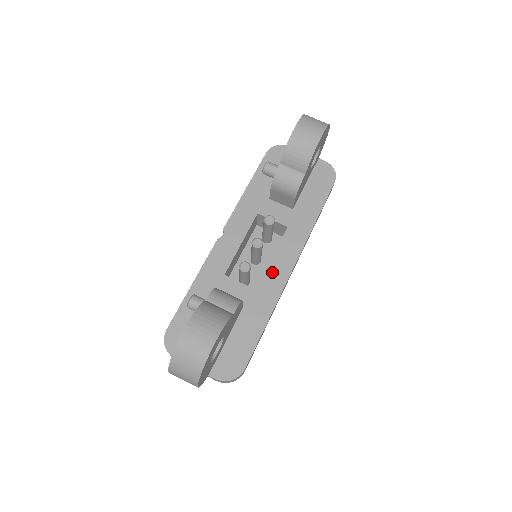
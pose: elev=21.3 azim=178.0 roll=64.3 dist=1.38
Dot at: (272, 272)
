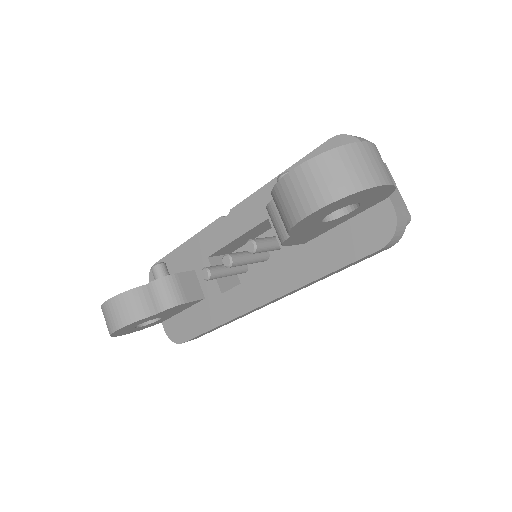
Dot at: (242, 291)
